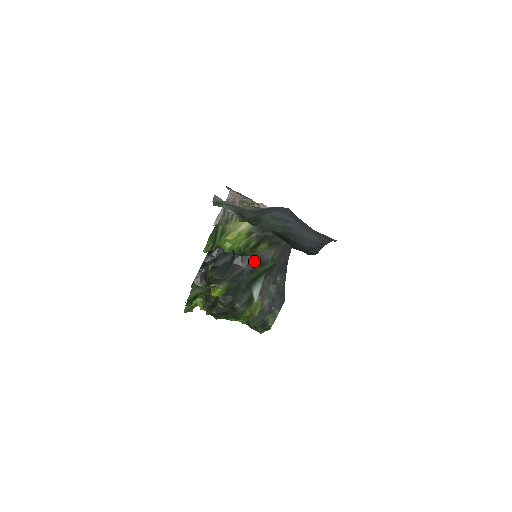
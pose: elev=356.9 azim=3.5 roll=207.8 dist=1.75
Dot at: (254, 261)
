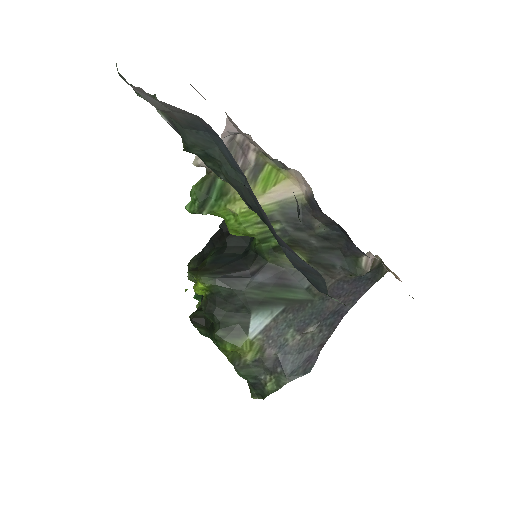
Dot at: (271, 272)
